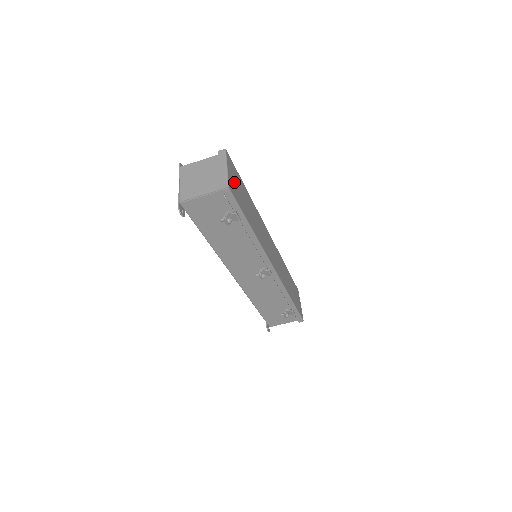
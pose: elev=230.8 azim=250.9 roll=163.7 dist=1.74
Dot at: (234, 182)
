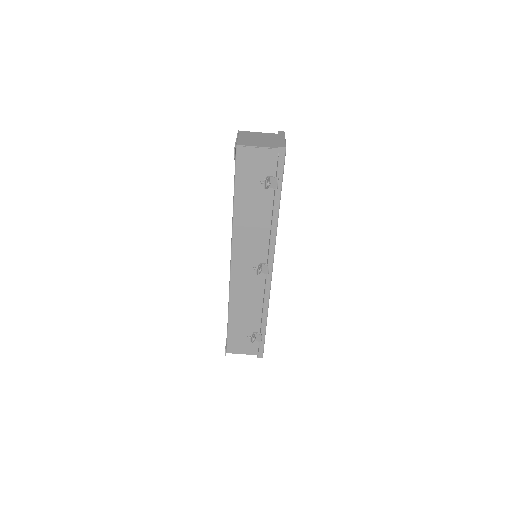
Dot at: occluded
